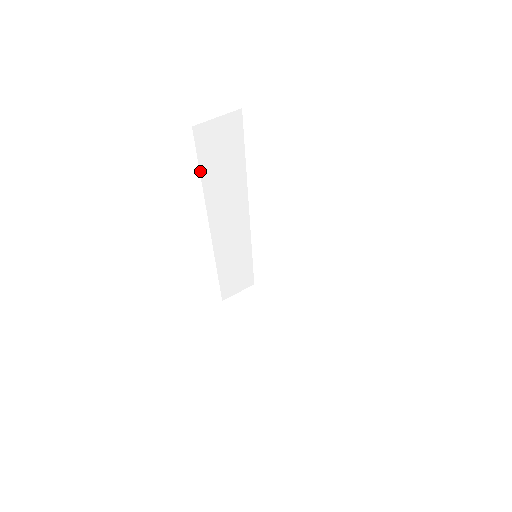
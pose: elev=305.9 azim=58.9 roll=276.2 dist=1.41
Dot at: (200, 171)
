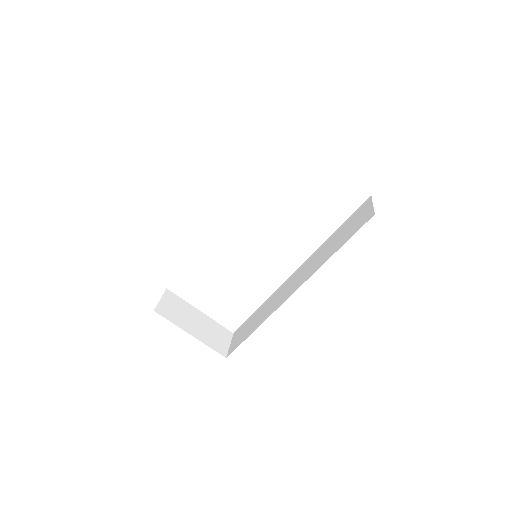
Dot at: occluded
